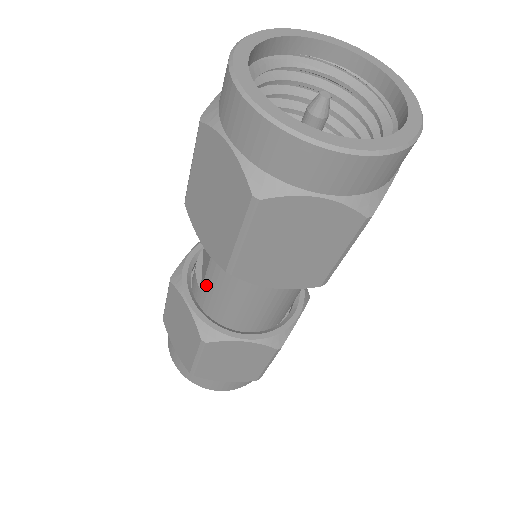
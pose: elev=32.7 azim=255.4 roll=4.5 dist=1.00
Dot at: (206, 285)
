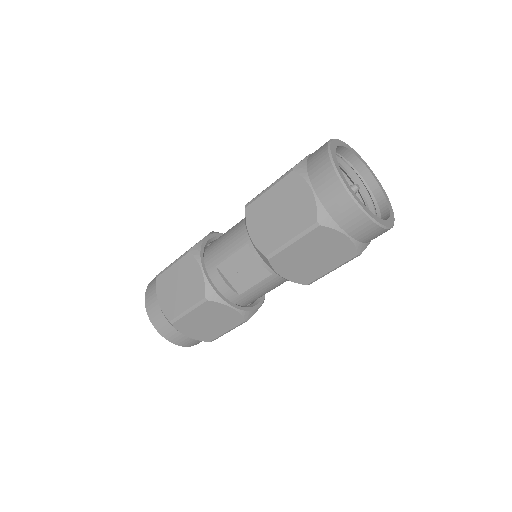
Dot at: (250, 291)
